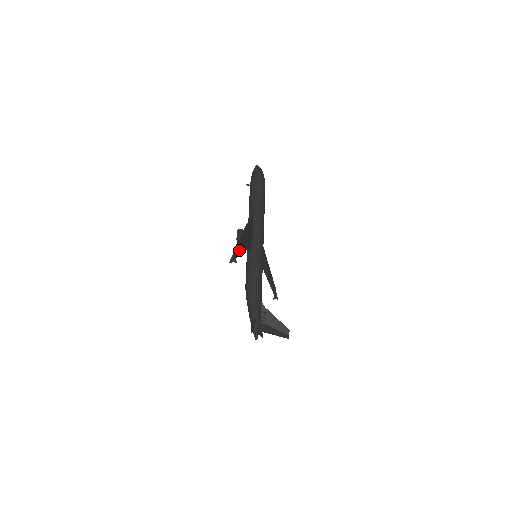
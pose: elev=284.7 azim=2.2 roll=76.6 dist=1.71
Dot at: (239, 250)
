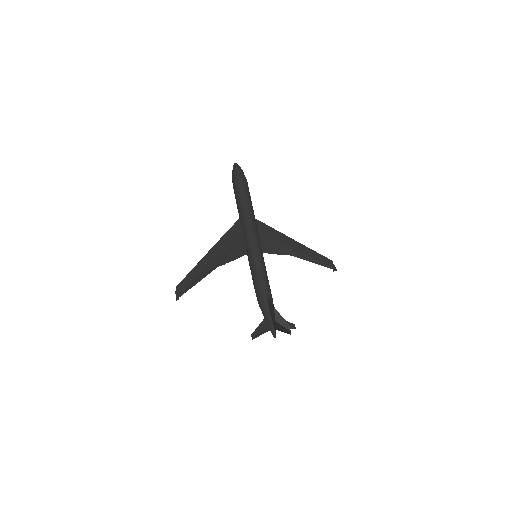
Dot at: (193, 280)
